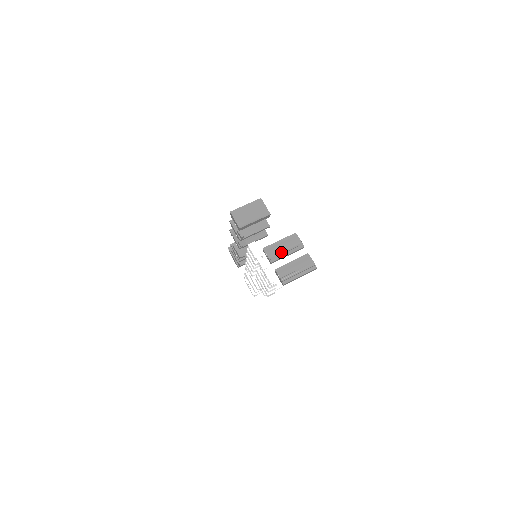
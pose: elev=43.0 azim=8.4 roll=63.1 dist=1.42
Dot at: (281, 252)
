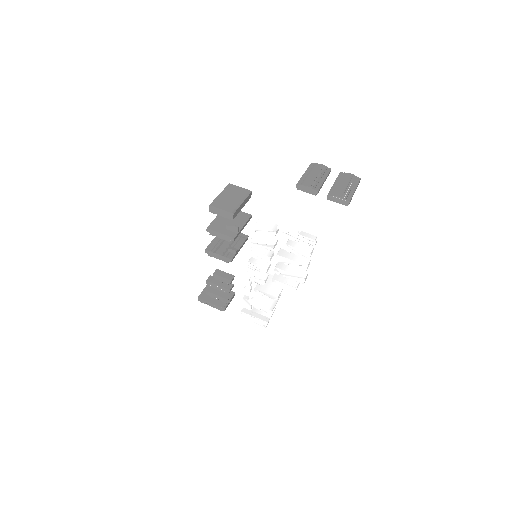
Dot at: (317, 180)
